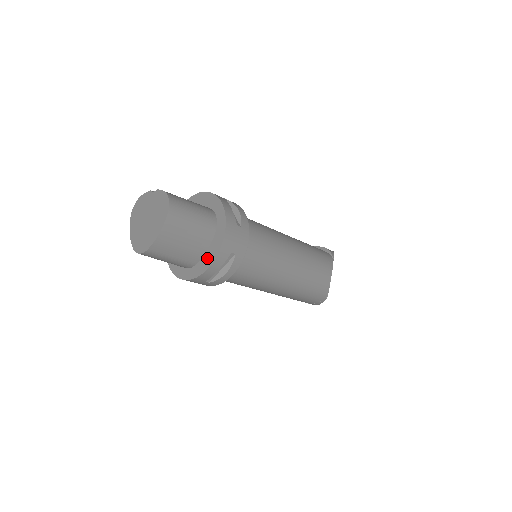
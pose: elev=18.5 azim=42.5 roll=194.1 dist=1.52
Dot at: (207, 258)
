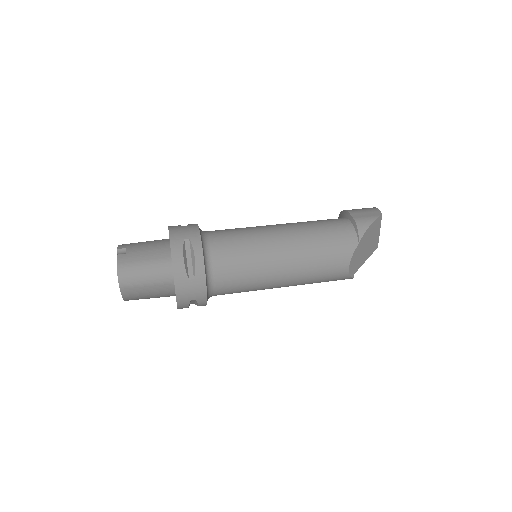
Dot at: occluded
